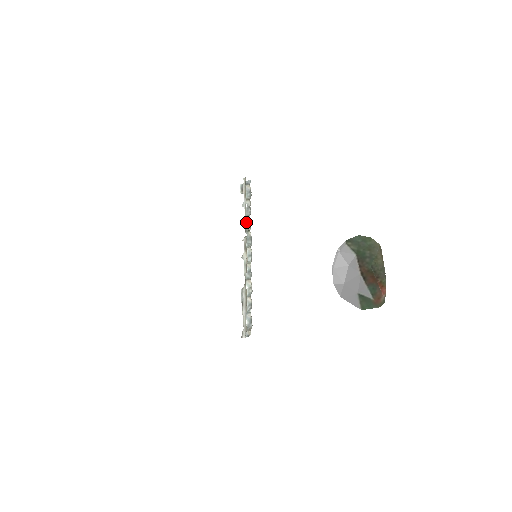
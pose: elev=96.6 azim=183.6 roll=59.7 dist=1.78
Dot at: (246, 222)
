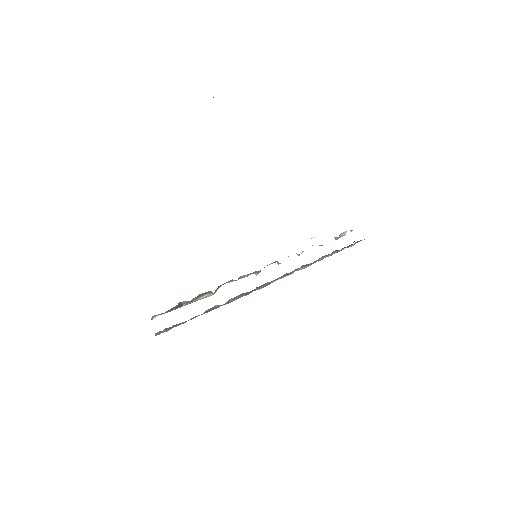
Dot at: (311, 264)
